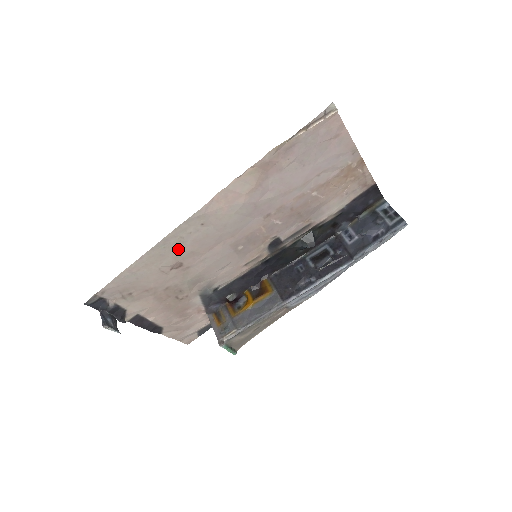
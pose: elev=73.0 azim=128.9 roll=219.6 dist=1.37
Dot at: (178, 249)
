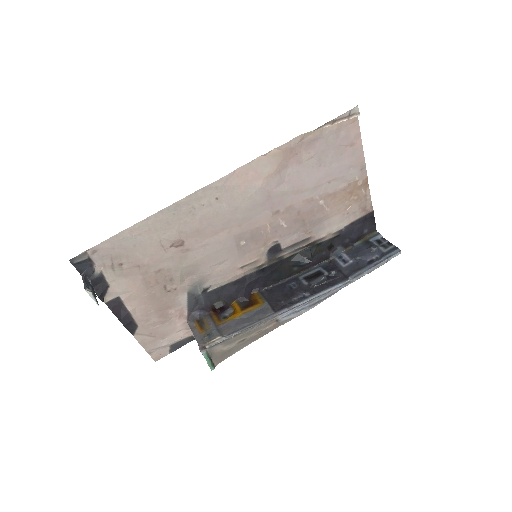
Dot at: (186, 222)
